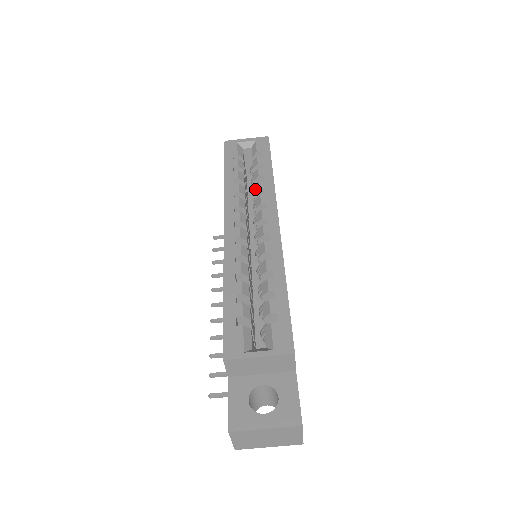
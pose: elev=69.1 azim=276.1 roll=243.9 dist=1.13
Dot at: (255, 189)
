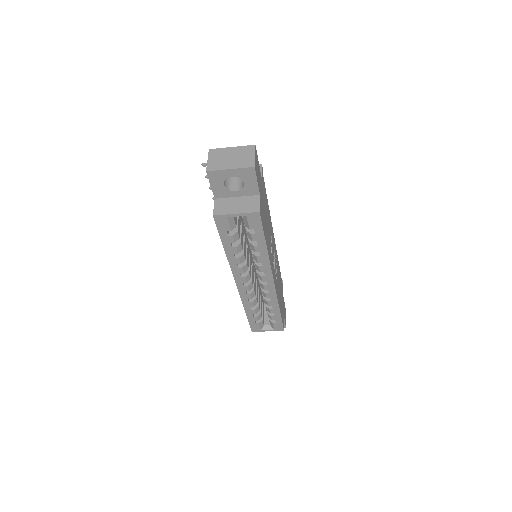
Dot at: (253, 257)
